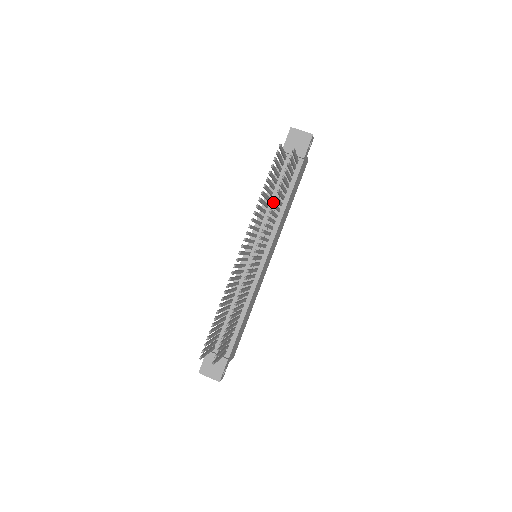
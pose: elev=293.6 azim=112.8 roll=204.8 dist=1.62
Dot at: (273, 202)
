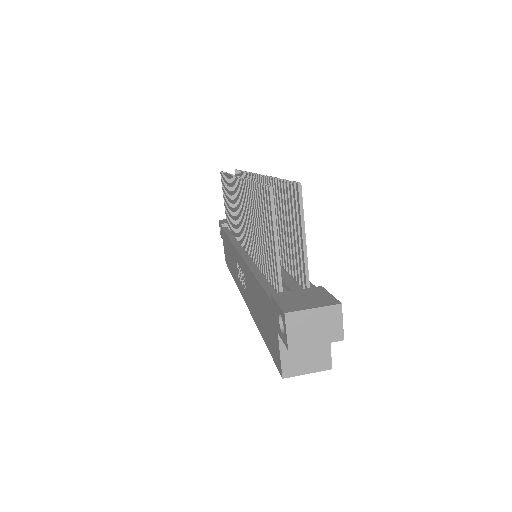
Dot at: occluded
